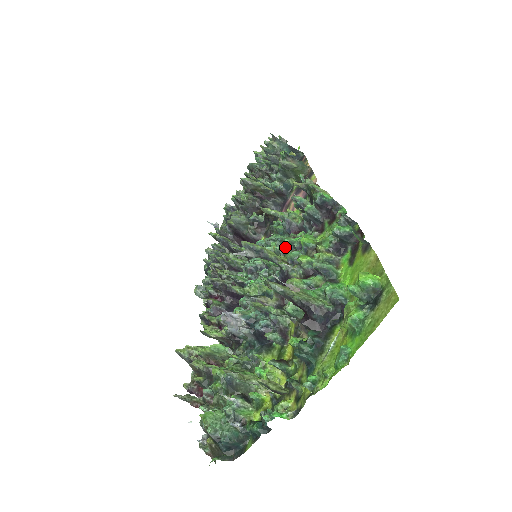
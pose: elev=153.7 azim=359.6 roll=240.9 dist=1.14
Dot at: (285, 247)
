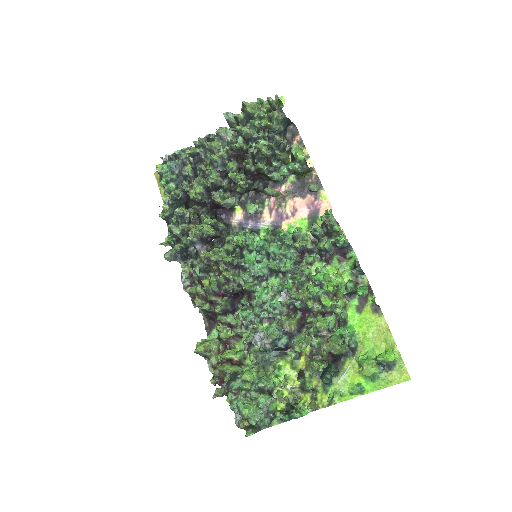
Dot at: (305, 279)
